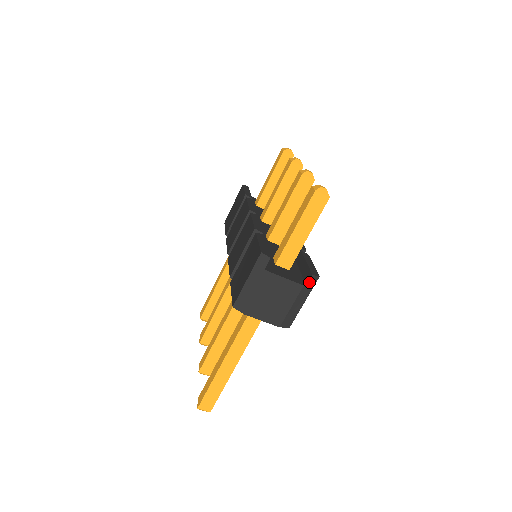
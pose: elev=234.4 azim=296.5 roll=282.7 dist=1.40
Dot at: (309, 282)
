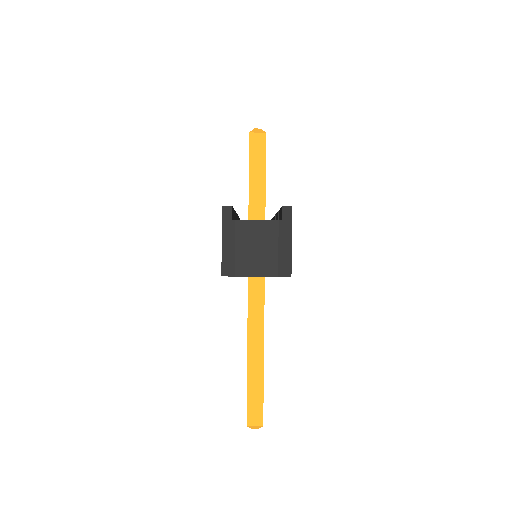
Dot at: (283, 215)
